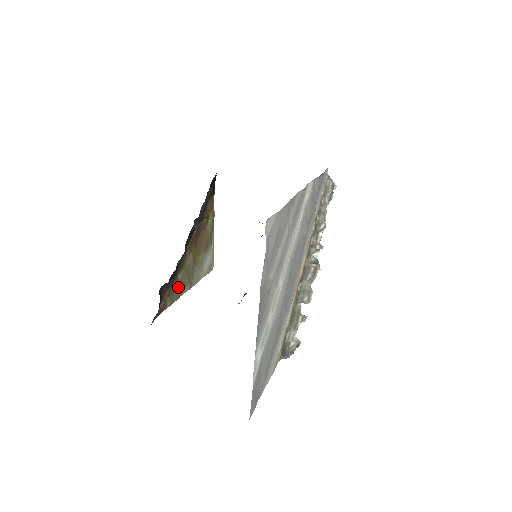
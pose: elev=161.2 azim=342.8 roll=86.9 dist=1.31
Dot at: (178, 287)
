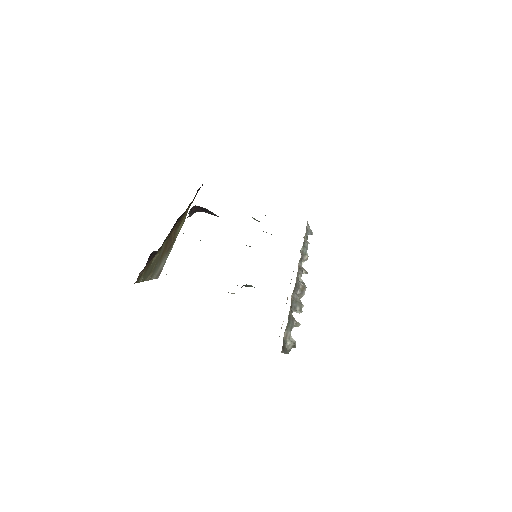
Dot at: (148, 269)
